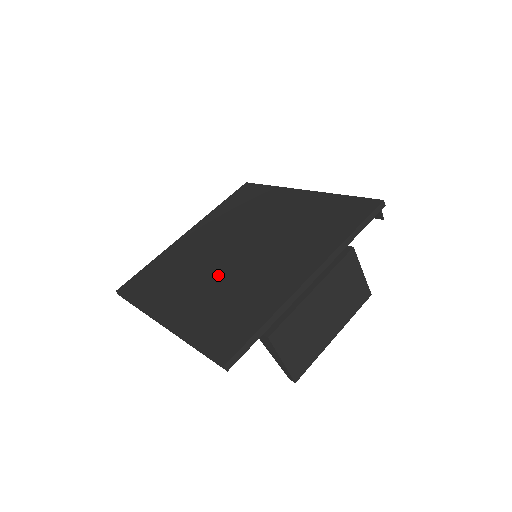
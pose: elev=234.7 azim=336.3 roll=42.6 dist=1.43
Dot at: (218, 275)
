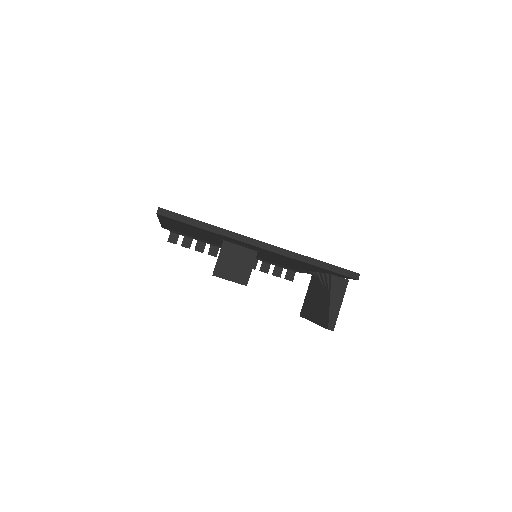
Dot at: occluded
